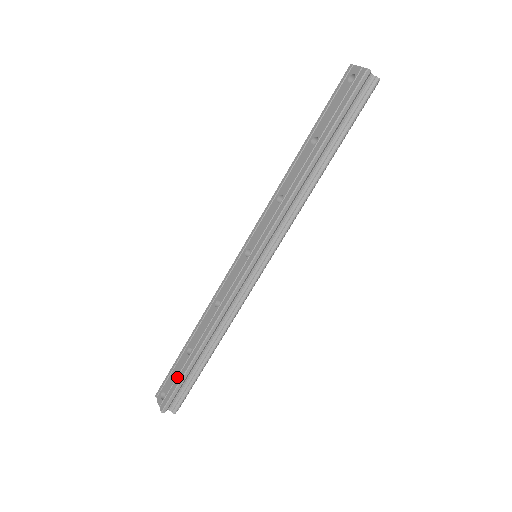
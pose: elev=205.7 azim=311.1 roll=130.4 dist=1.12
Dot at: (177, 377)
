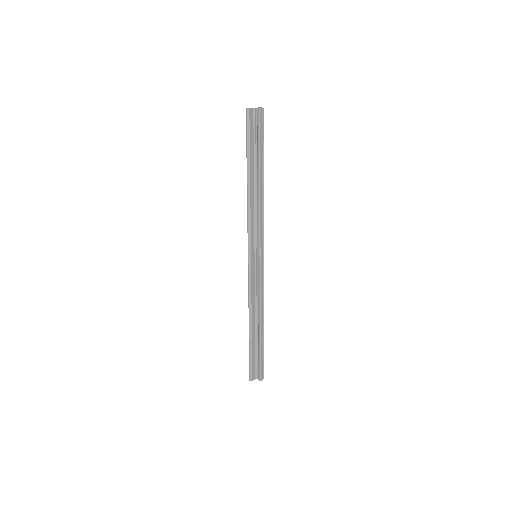
Dot at: occluded
